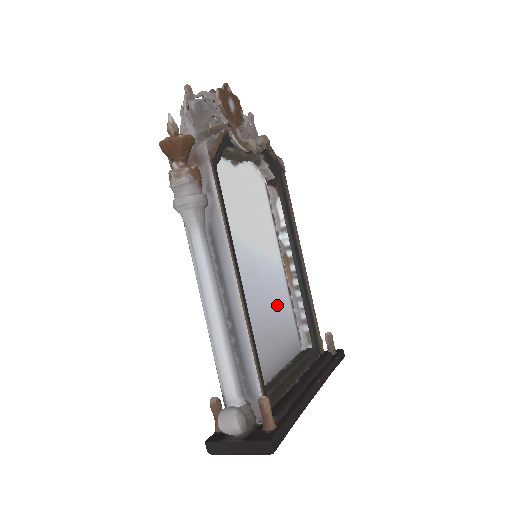
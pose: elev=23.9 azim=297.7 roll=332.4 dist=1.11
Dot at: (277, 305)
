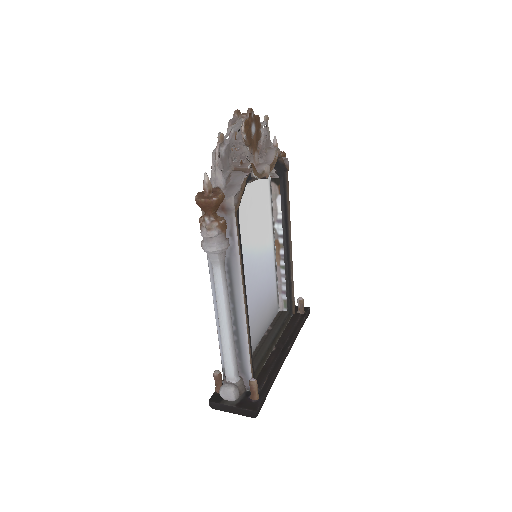
Dot at: (266, 286)
